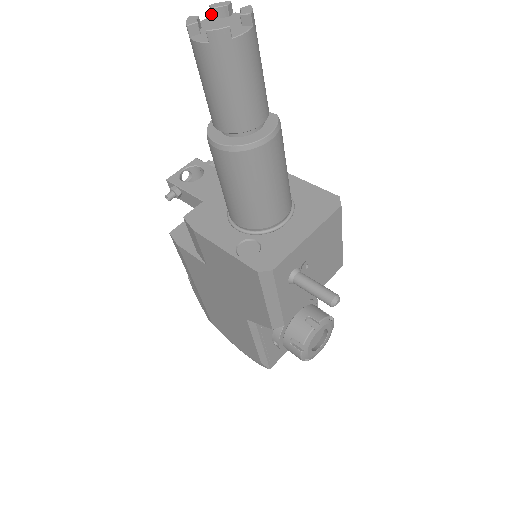
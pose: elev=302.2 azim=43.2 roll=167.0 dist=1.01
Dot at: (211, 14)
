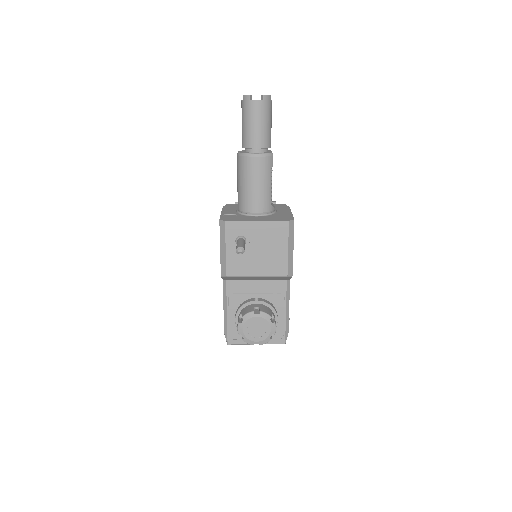
Dot at: occluded
